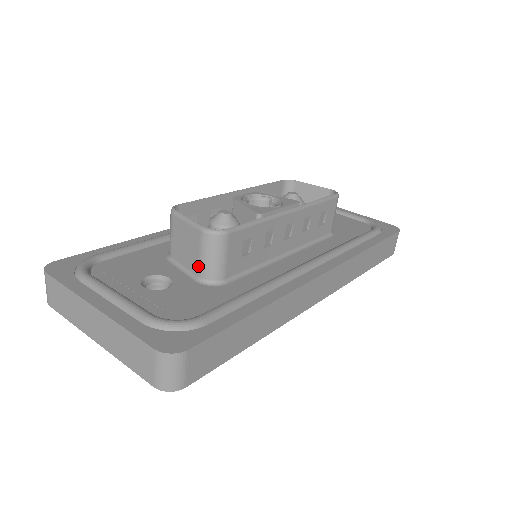
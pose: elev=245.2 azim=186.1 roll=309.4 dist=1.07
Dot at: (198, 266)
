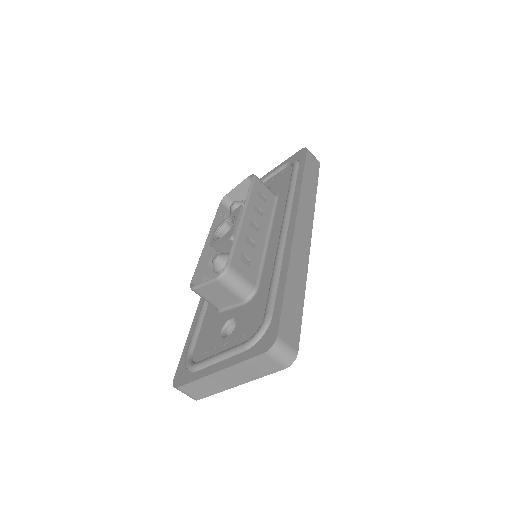
Dot at: (236, 297)
